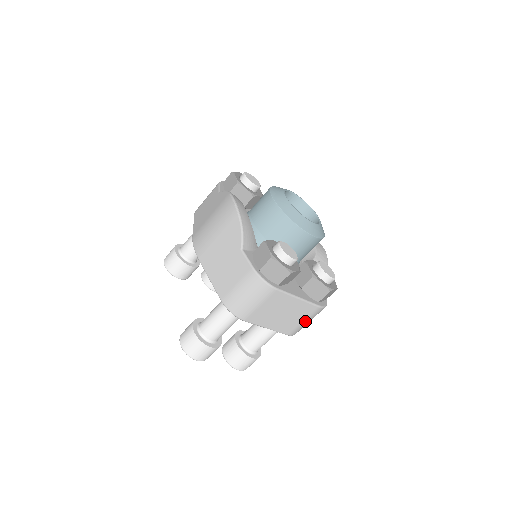
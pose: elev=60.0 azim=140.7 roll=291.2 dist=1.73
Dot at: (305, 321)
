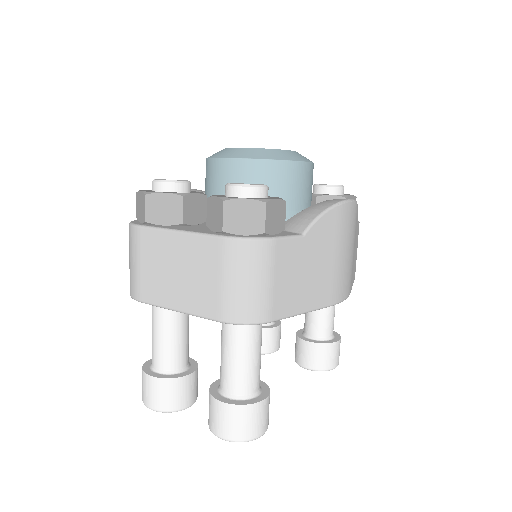
Dot at: (225, 279)
